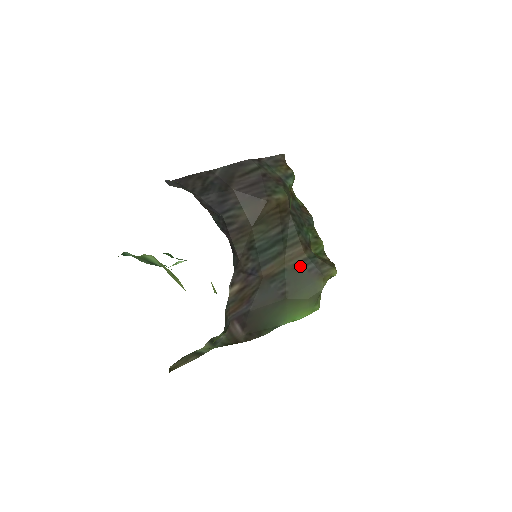
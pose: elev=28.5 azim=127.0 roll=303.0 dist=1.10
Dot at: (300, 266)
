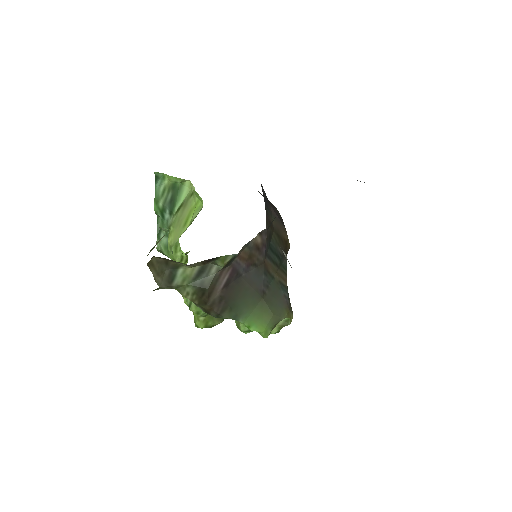
Dot at: (282, 287)
